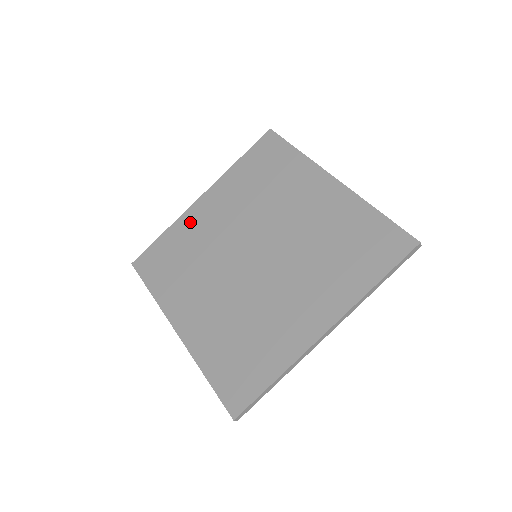
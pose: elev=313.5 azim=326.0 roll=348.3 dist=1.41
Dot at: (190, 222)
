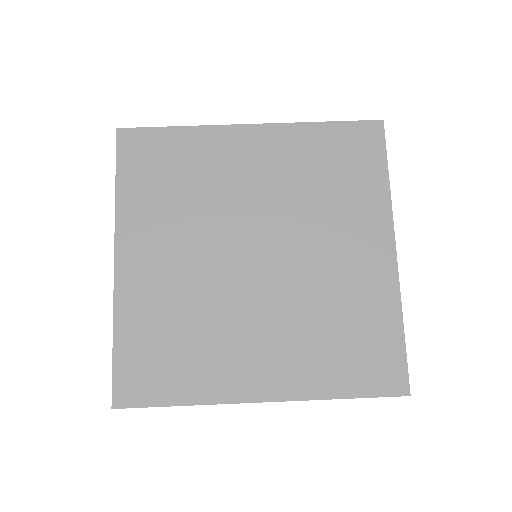
Dot at: (136, 296)
